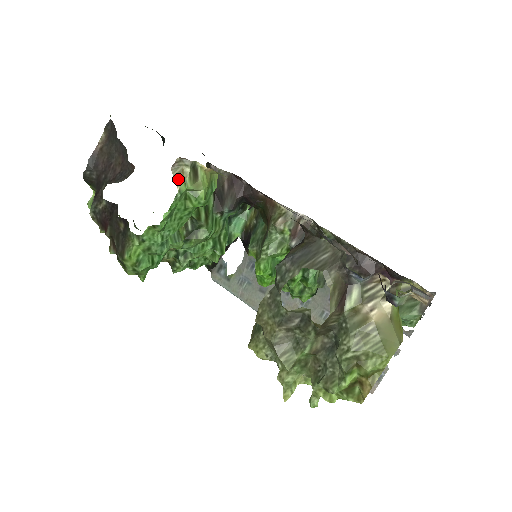
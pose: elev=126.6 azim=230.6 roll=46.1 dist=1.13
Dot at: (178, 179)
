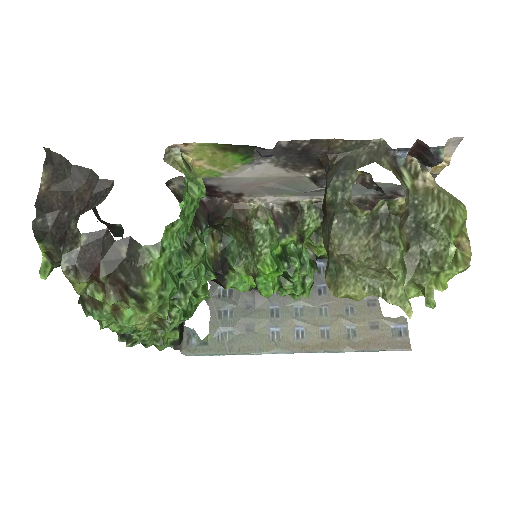
Dot at: (177, 167)
